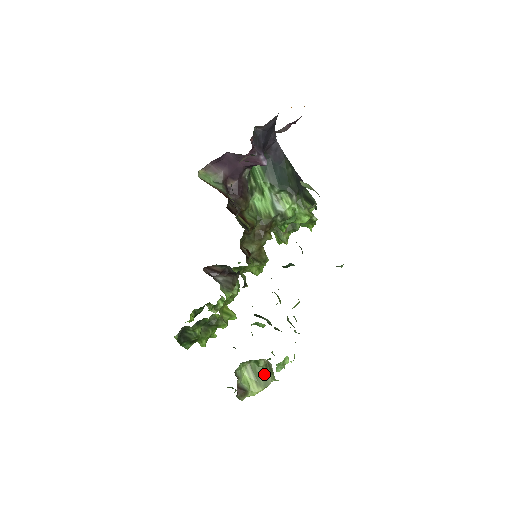
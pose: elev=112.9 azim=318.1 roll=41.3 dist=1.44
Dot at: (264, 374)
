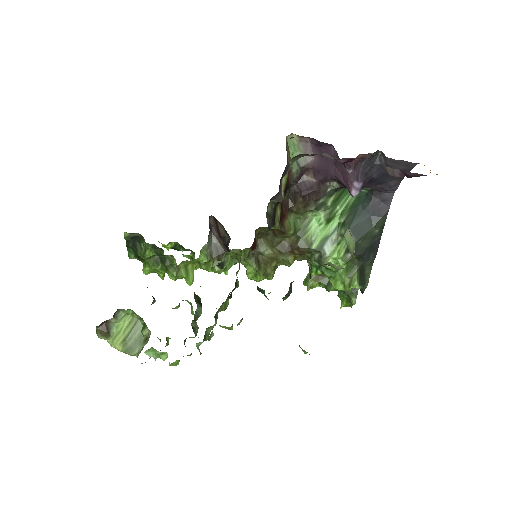
Dot at: (138, 342)
